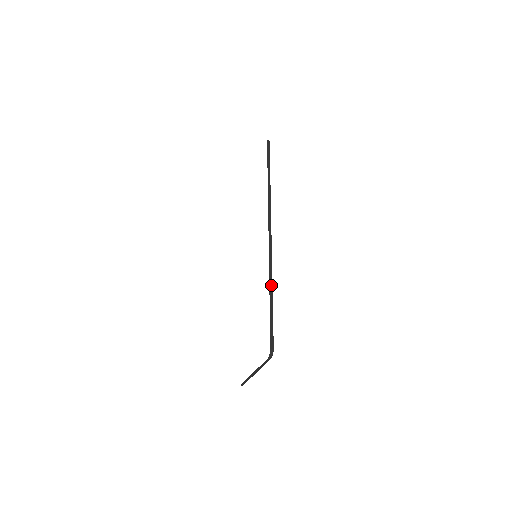
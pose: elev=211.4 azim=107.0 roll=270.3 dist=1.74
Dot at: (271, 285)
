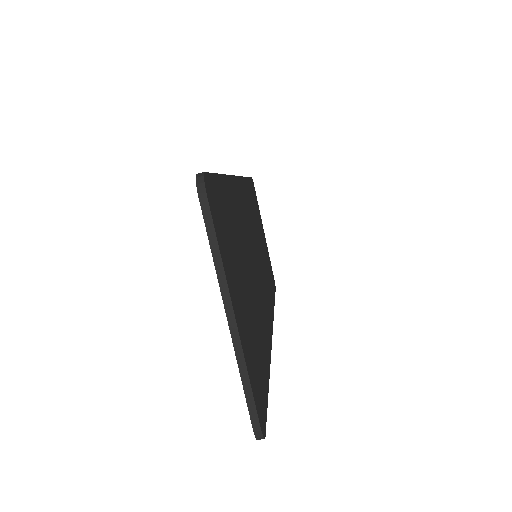
Dot at: occluded
